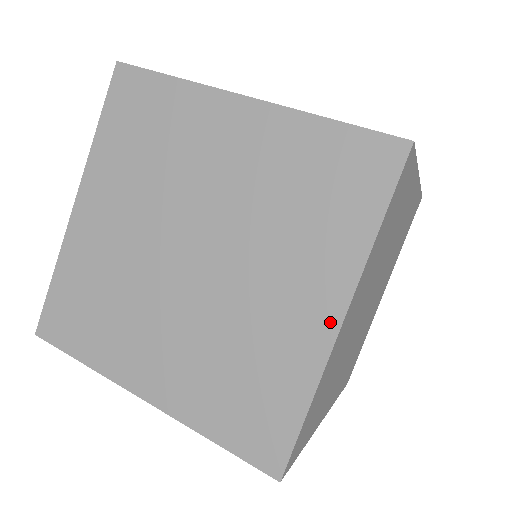
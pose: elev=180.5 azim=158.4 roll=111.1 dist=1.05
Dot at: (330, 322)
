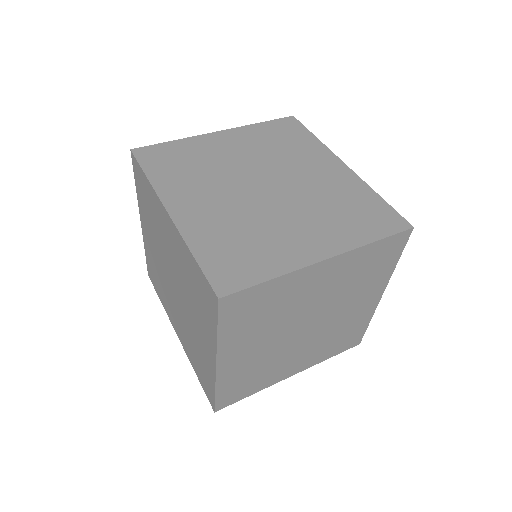
Dot at: (377, 299)
